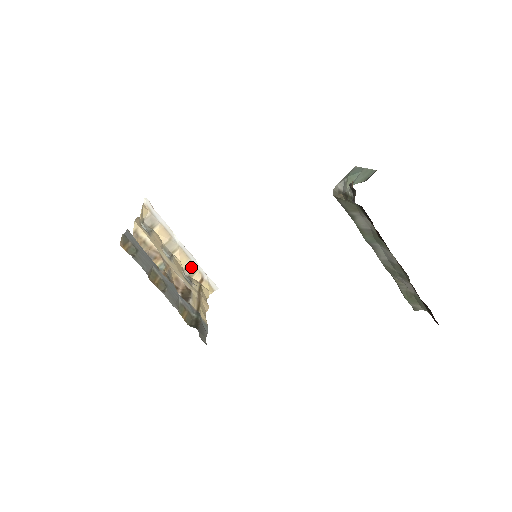
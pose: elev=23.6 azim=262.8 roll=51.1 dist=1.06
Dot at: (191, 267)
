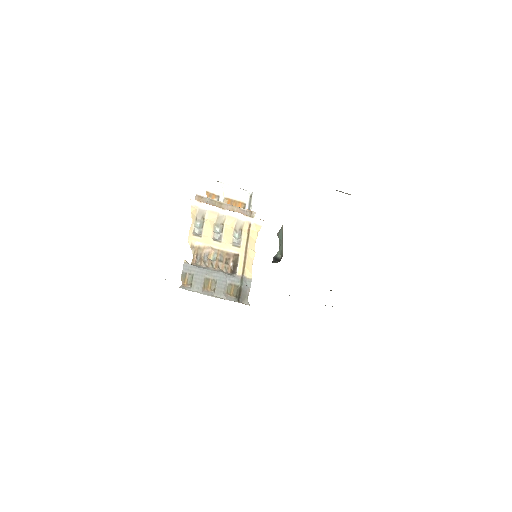
Dot at: (239, 223)
